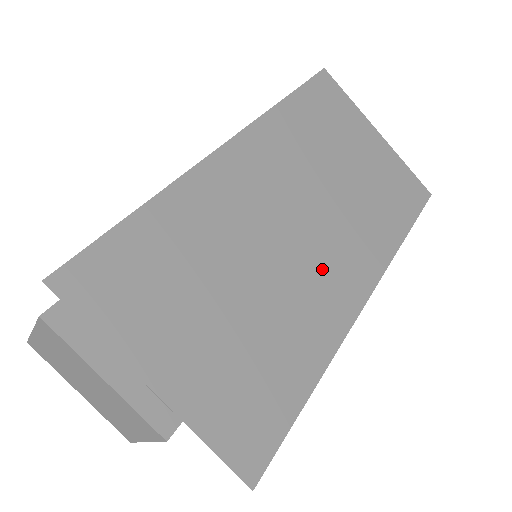
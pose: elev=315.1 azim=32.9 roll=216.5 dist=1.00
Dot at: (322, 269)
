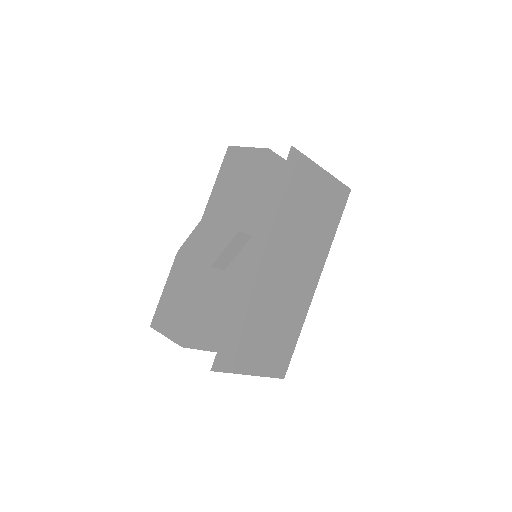
Dot at: (299, 285)
